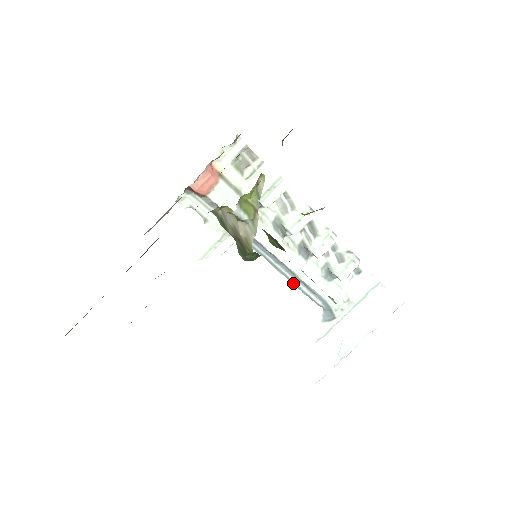
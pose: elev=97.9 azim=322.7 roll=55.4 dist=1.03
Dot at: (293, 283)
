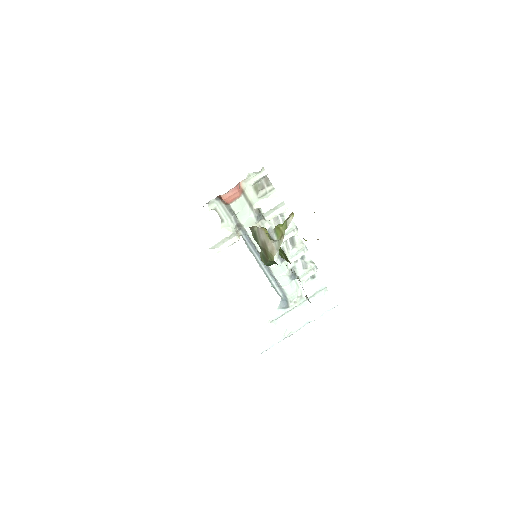
Dot at: (267, 277)
